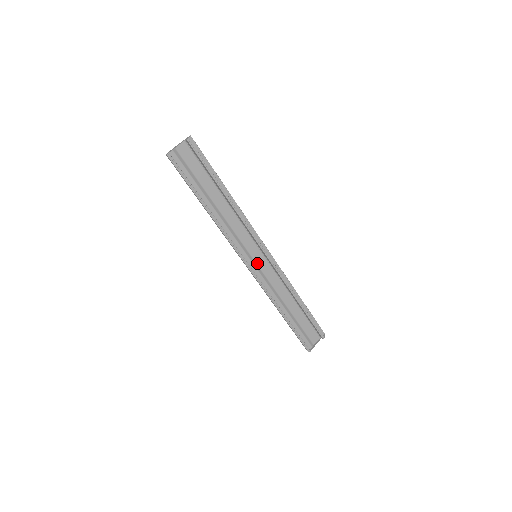
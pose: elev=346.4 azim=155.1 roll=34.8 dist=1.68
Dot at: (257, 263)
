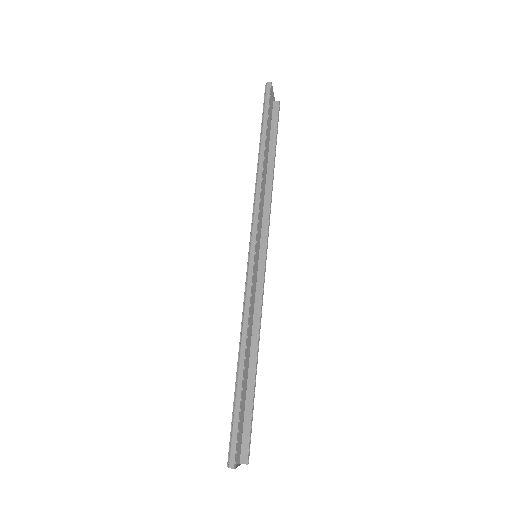
Dot at: occluded
